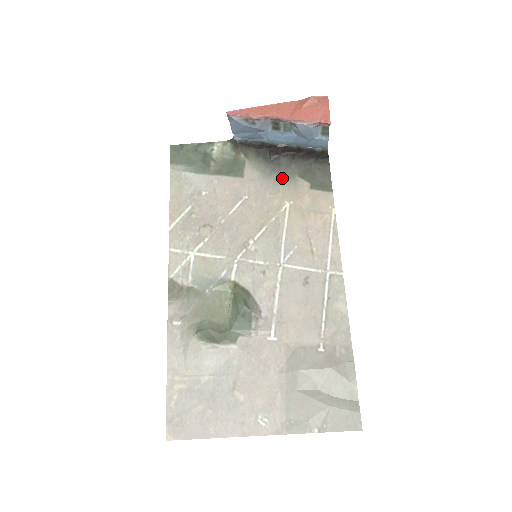
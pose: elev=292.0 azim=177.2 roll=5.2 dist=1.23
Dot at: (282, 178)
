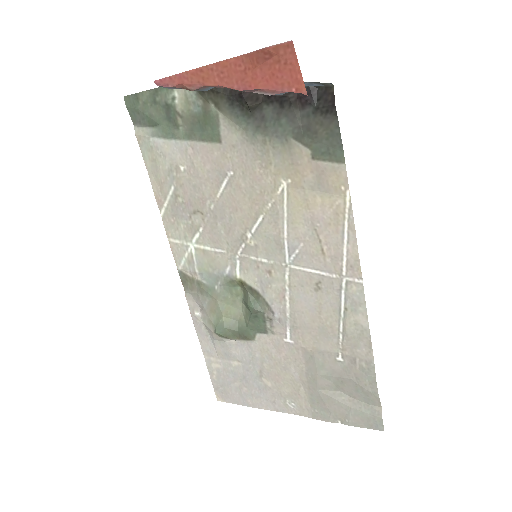
Dot at: (271, 142)
